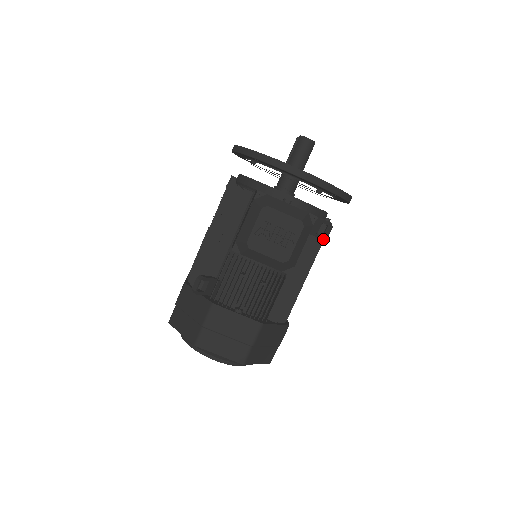
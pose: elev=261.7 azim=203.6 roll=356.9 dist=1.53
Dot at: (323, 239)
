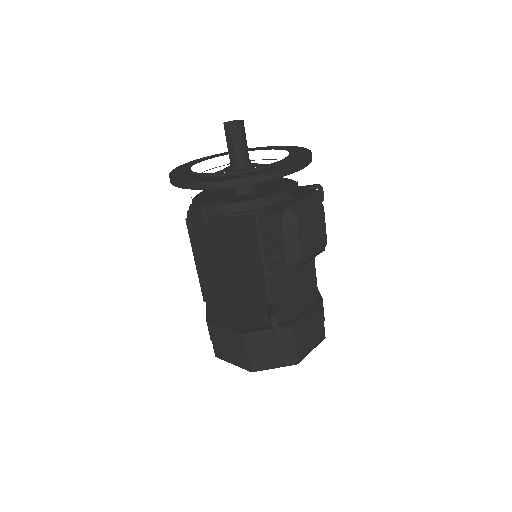
Dot at: occluded
